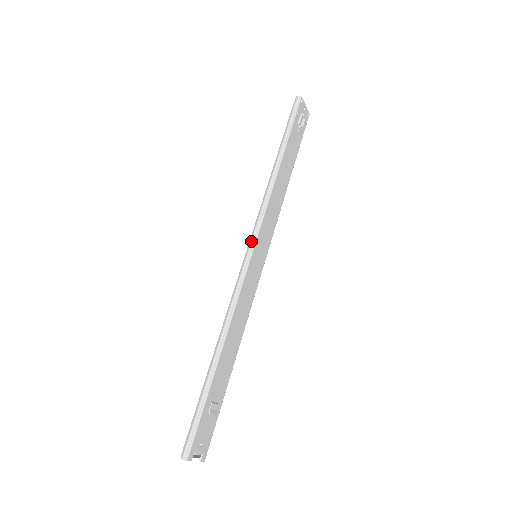
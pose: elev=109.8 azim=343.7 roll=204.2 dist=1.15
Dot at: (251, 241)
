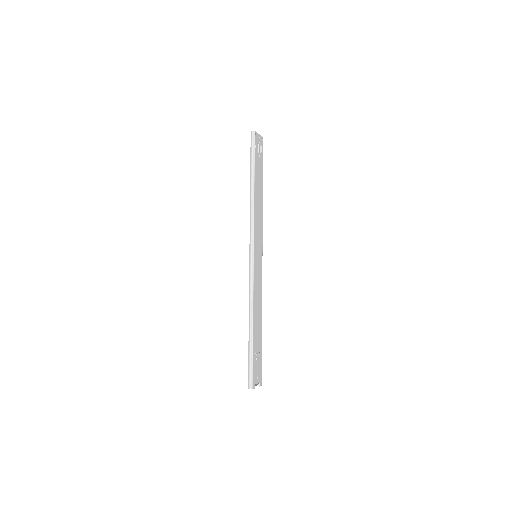
Dot at: (250, 249)
